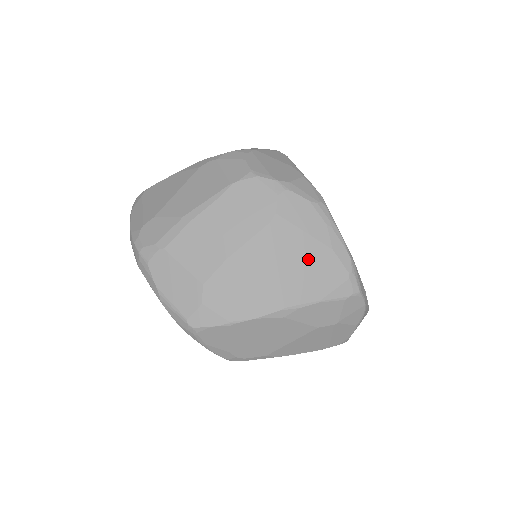
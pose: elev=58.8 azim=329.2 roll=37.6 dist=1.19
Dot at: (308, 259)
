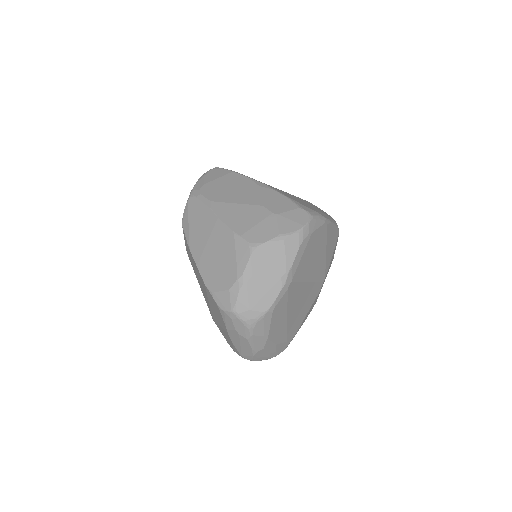
Dot at: occluded
